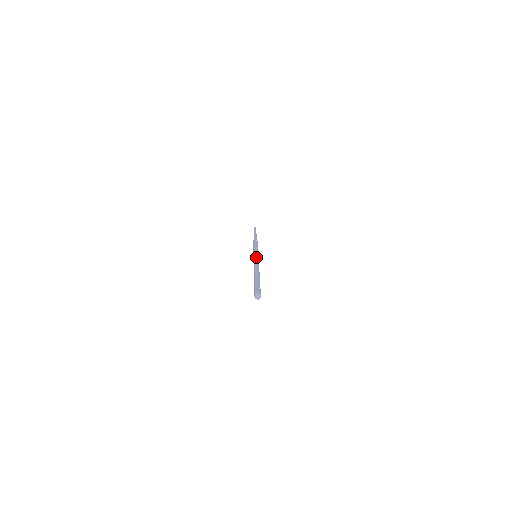
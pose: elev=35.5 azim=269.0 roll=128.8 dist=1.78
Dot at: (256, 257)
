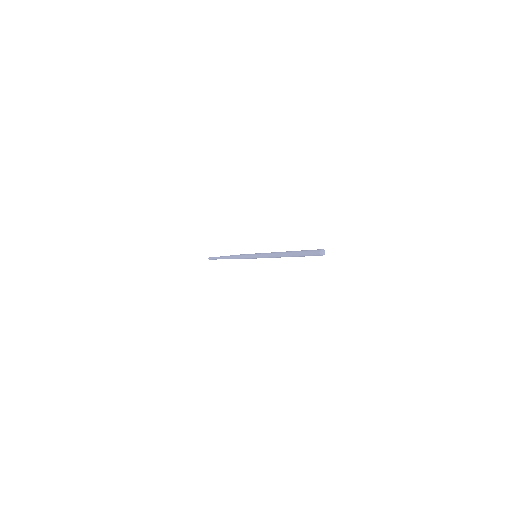
Dot at: occluded
